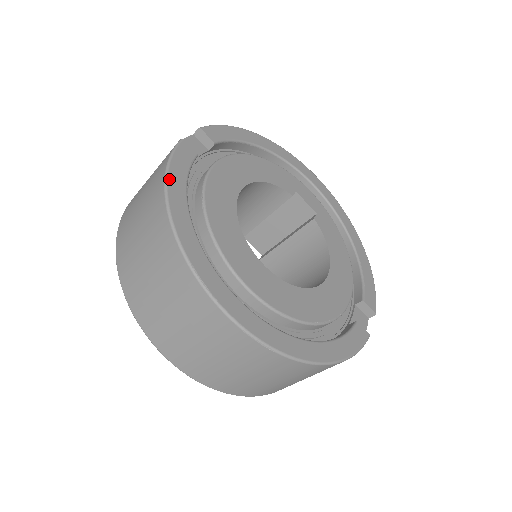
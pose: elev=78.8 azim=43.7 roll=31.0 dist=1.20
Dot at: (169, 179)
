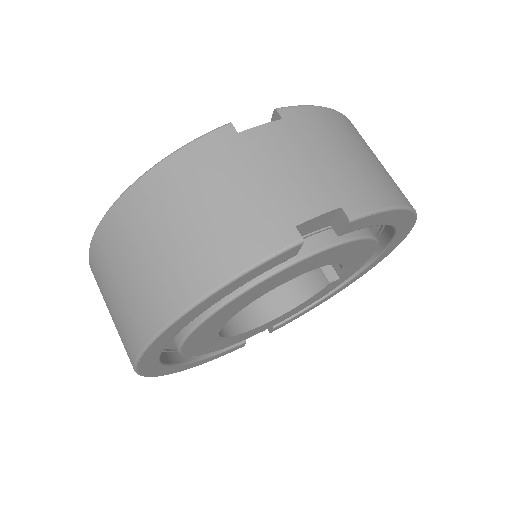
Dot at: (219, 291)
